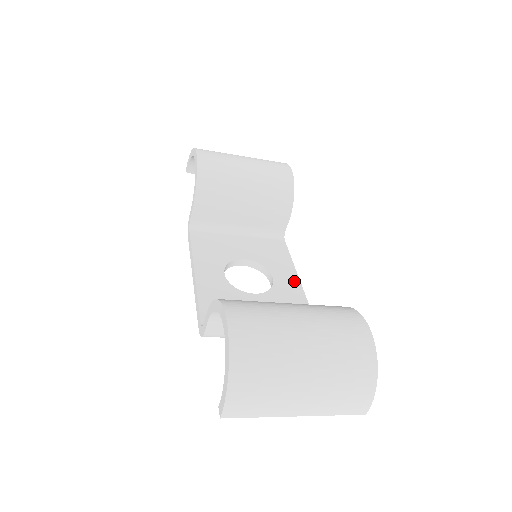
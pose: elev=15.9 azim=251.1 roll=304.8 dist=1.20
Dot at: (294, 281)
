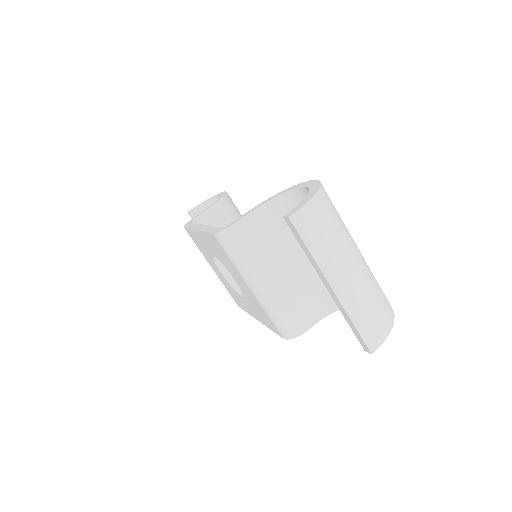
Dot at: occluded
